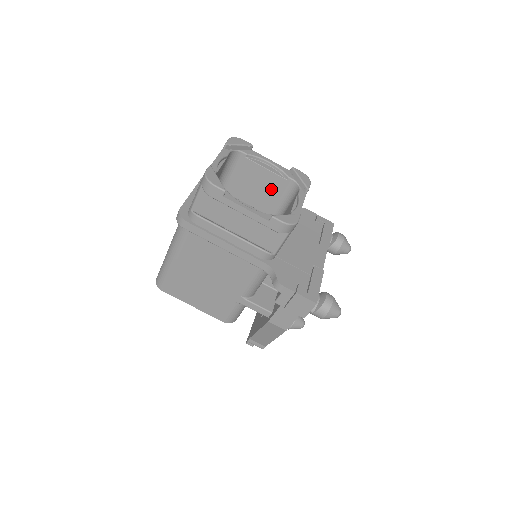
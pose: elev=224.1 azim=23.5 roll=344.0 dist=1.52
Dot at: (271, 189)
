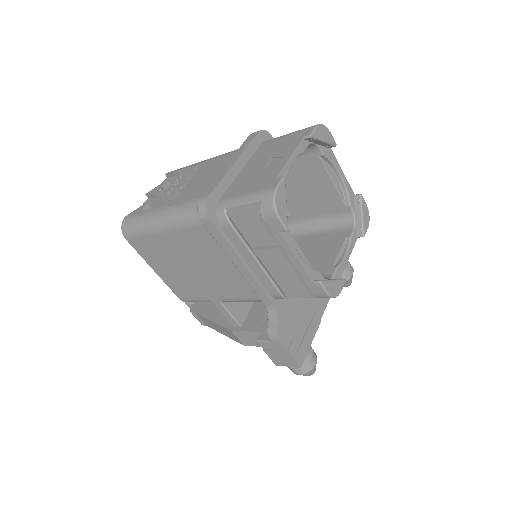
Dot at: (320, 201)
